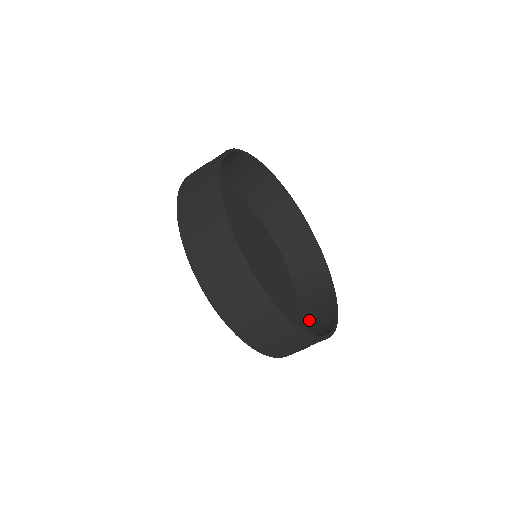
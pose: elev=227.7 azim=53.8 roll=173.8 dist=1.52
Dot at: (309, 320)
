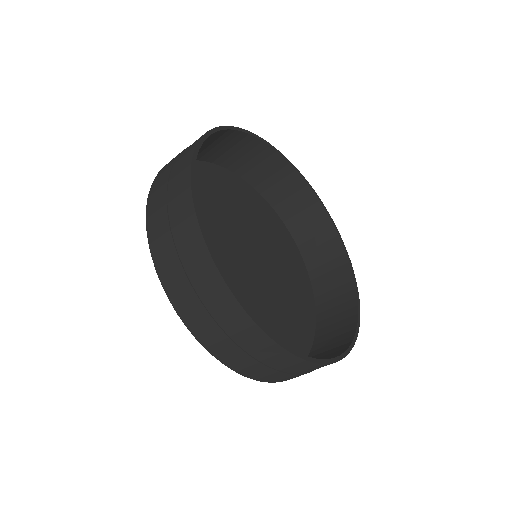
Dot at: (324, 340)
